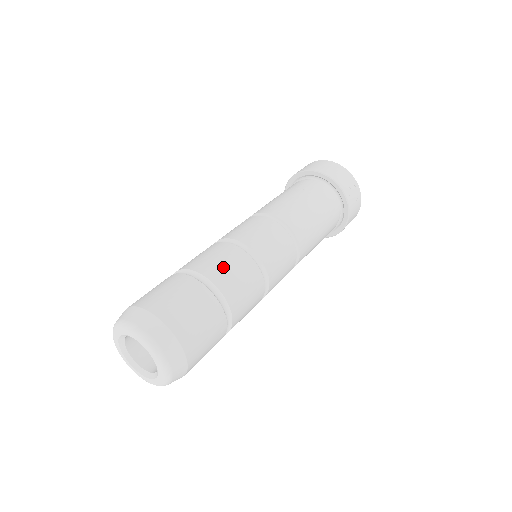
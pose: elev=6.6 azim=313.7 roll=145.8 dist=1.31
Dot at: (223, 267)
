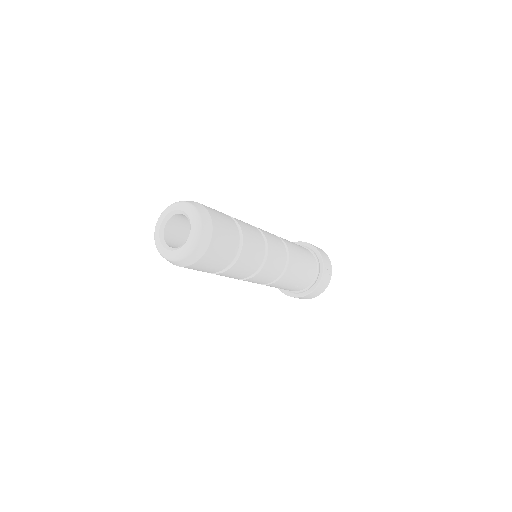
Dot at: (246, 225)
